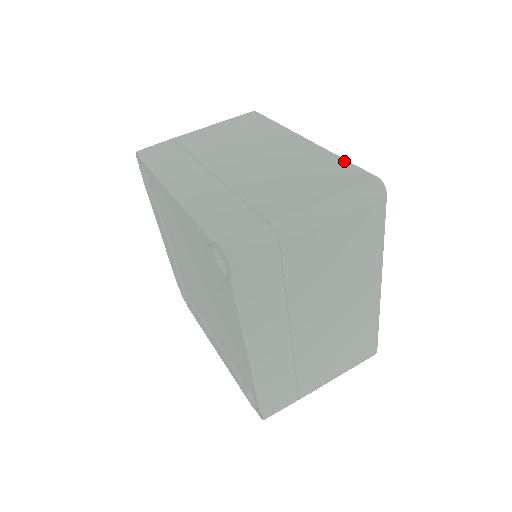
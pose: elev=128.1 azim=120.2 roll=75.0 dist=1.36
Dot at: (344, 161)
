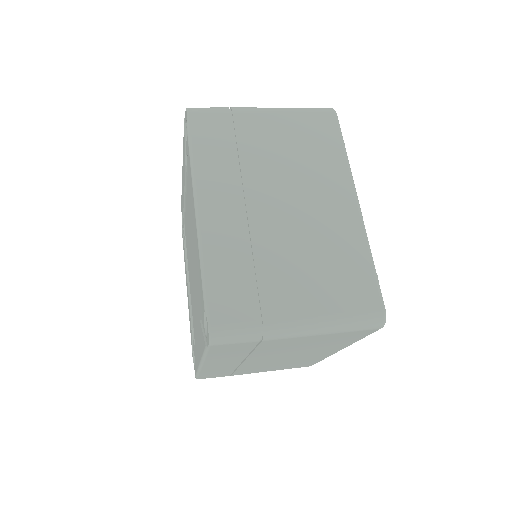
Dot at: occluded
